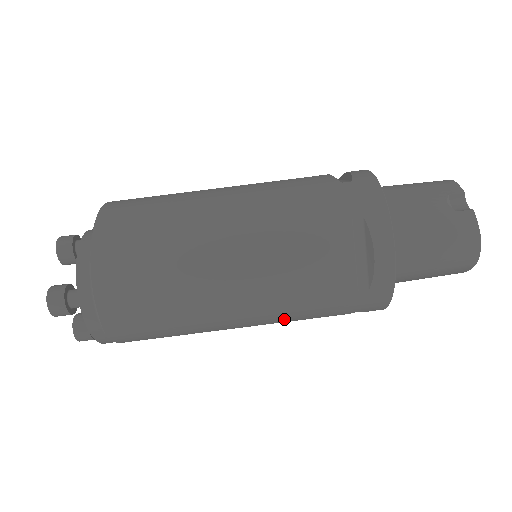
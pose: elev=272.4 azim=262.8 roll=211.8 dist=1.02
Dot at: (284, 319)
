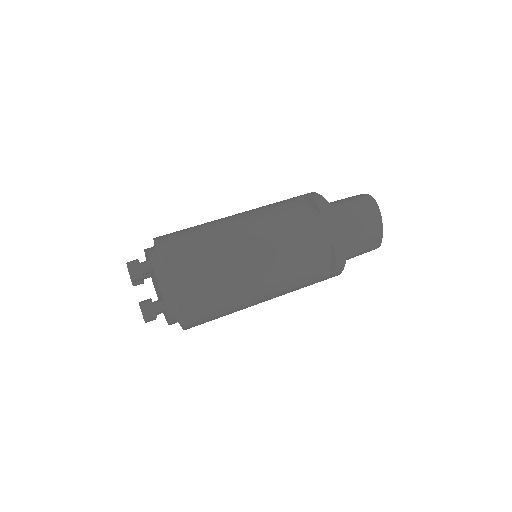
Dot at: (283, 252)
